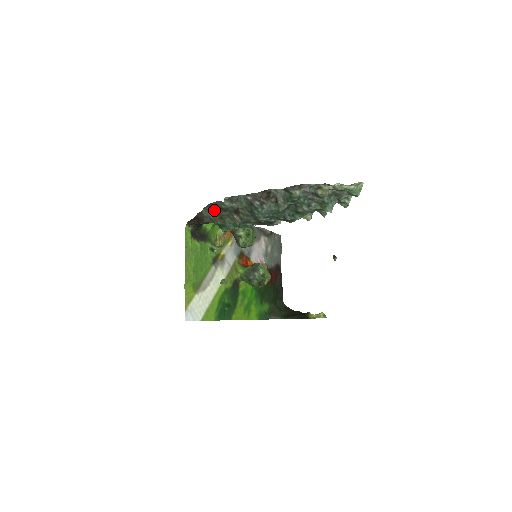
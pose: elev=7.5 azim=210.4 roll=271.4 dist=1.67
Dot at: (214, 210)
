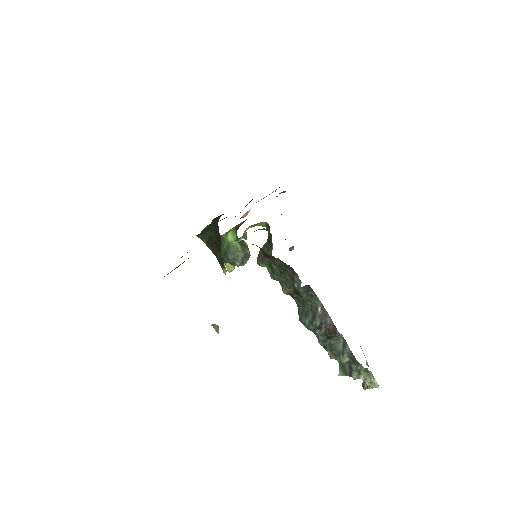
Dot at: (286, 268)
